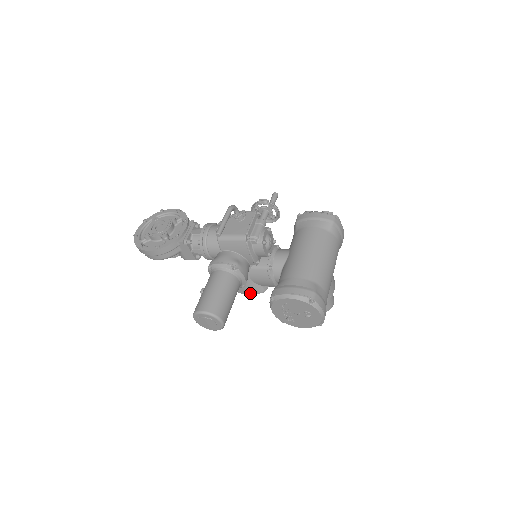
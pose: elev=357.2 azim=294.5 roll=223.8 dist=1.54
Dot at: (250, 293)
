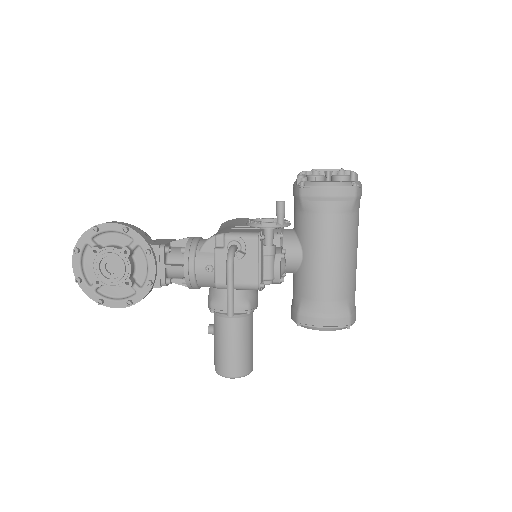
Dot at: occluded
